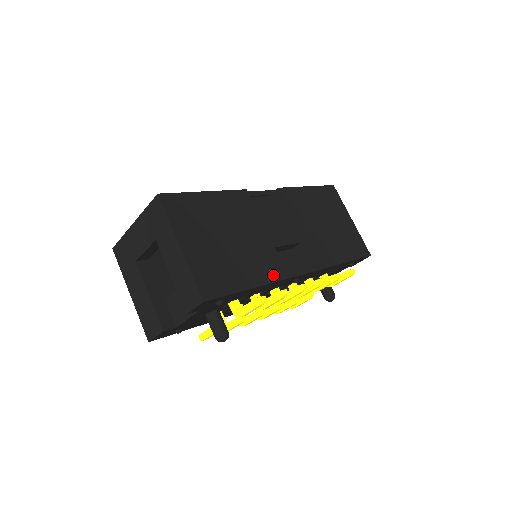
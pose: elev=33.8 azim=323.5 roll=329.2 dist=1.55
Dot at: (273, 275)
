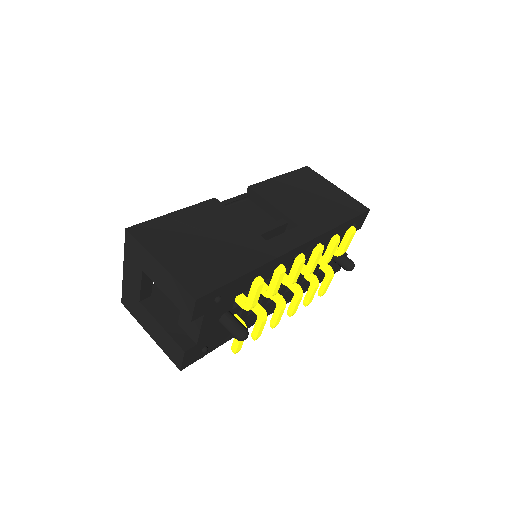
Dot at: (264, 257)
